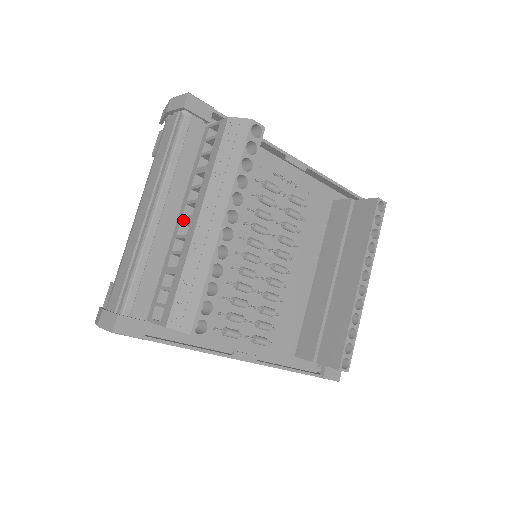
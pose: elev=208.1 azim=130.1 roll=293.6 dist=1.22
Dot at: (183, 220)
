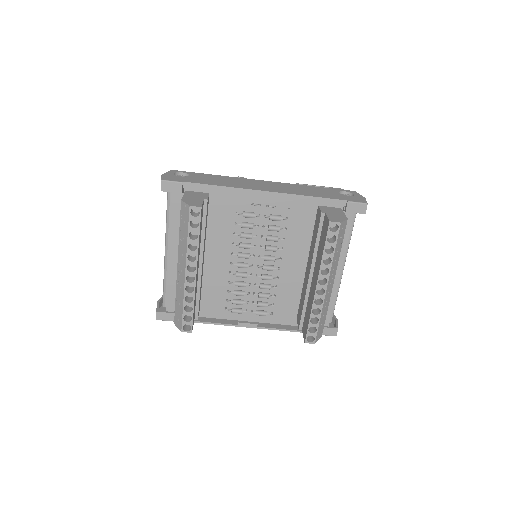
Dot at: occluded
